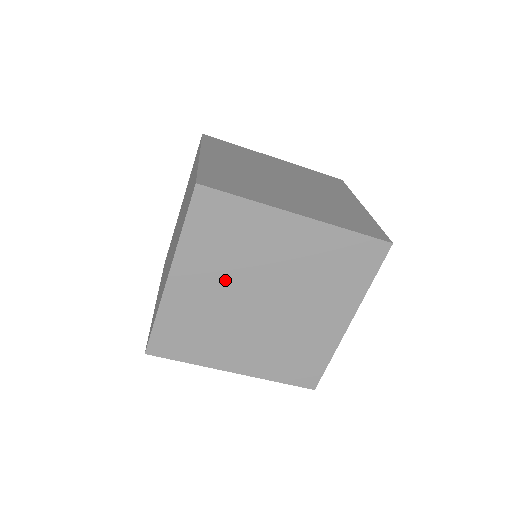
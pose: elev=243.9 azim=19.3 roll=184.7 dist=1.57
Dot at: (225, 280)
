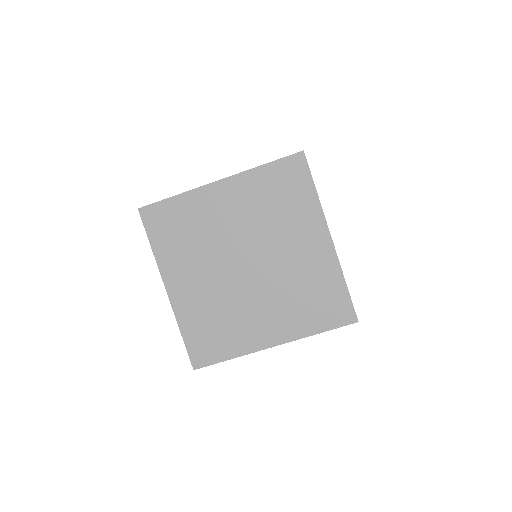
Dot at: (206, 266)
